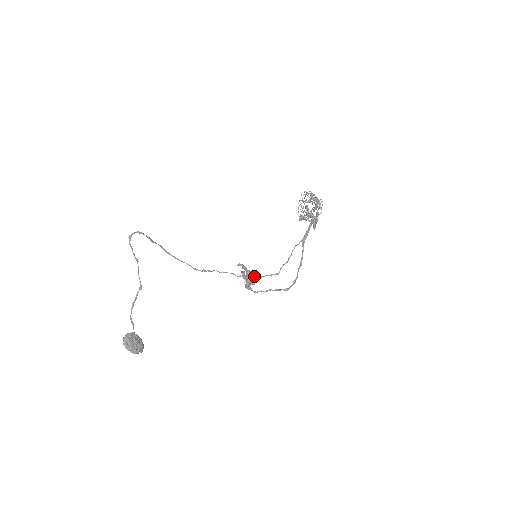
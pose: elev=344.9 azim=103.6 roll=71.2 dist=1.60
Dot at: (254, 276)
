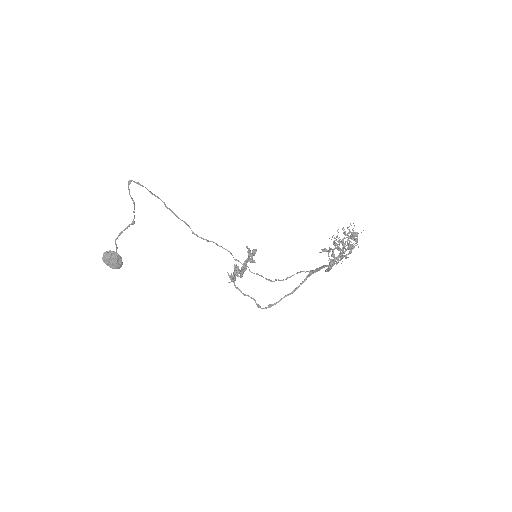
Dot at: (242, 272)
